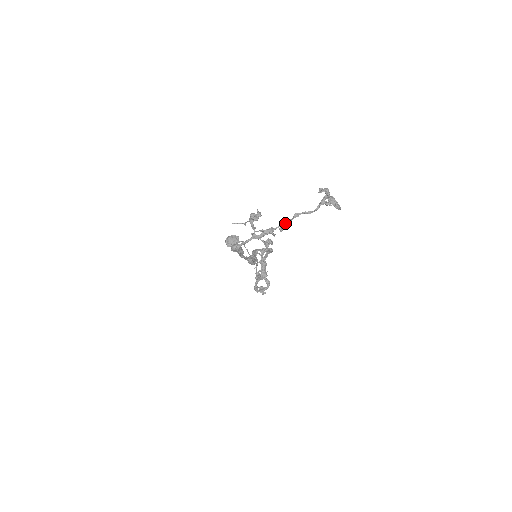
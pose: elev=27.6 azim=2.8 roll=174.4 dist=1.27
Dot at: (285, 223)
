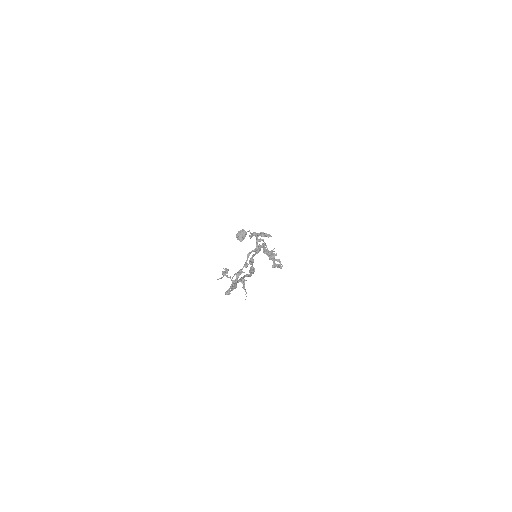
Dot at: (245, 263)
